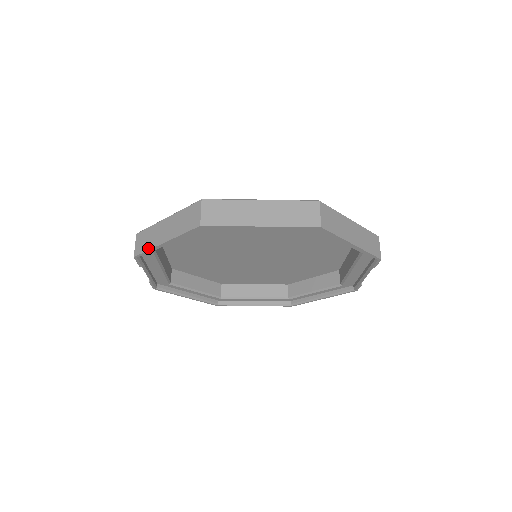
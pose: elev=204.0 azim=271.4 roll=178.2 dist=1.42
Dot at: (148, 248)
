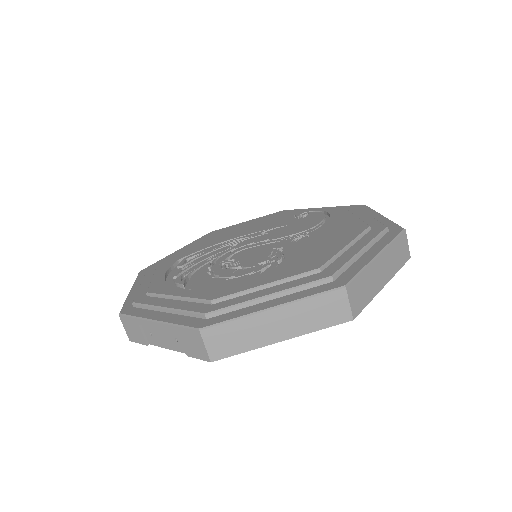
Dot at: (245, 350)
